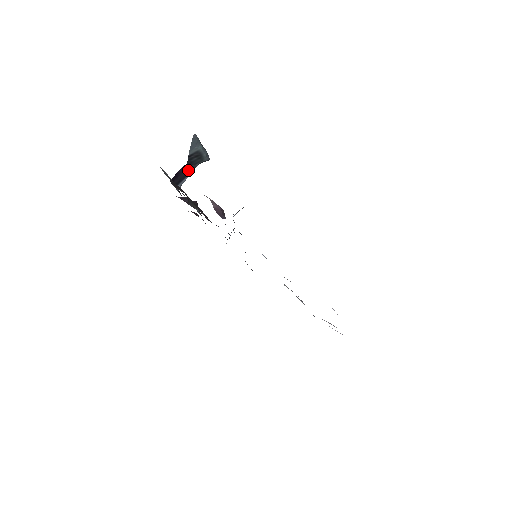
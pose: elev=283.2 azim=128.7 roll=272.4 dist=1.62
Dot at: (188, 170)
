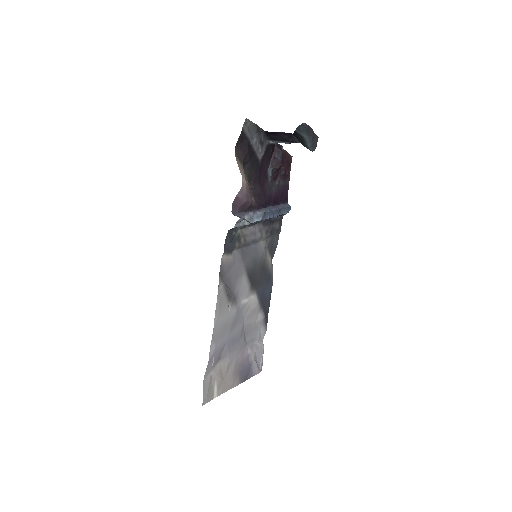
Dot at: (290, 139)
